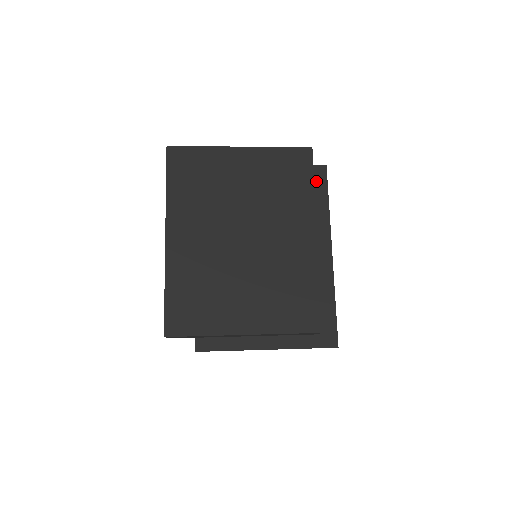
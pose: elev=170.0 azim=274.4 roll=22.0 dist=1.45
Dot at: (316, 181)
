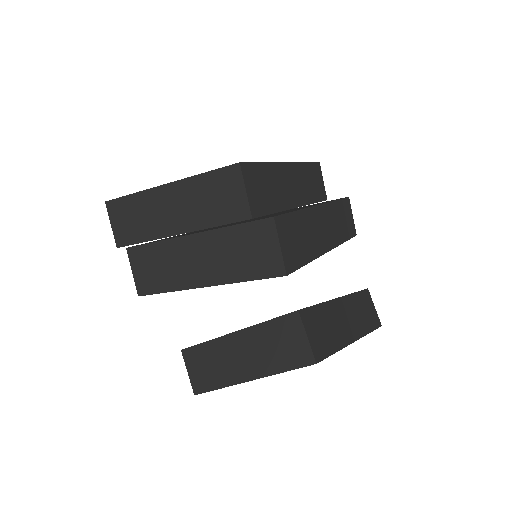
Dot at: occluded
